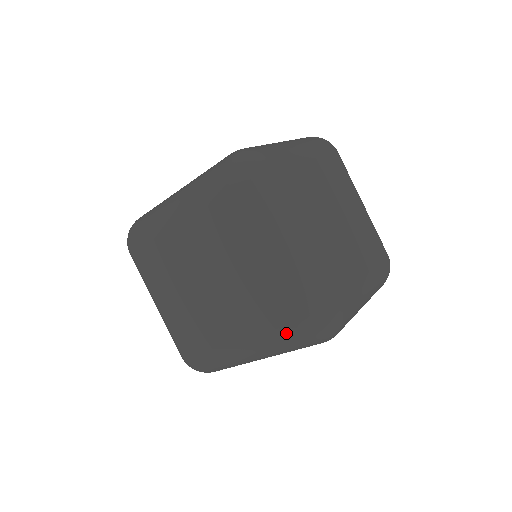
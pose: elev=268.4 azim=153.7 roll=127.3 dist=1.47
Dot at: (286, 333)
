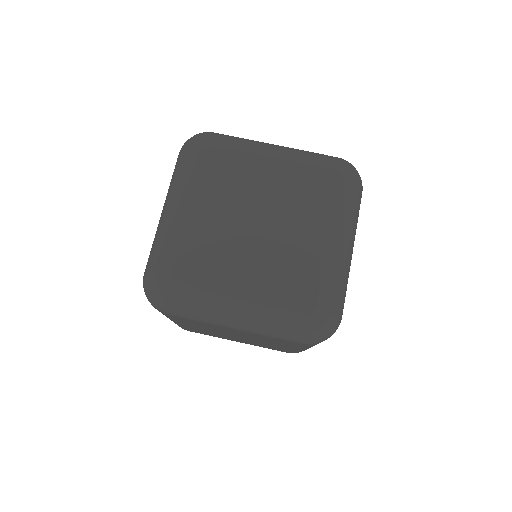
Dot at: occluded
